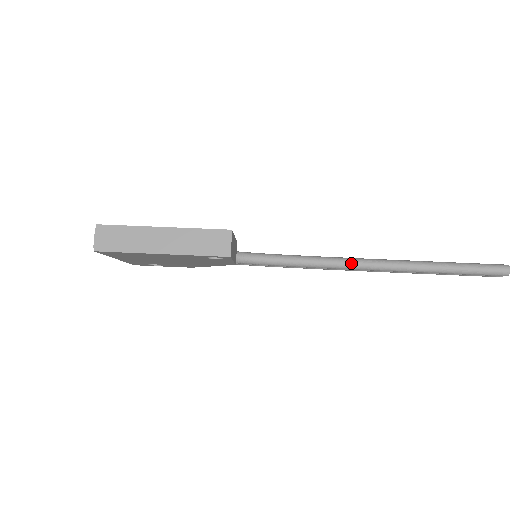
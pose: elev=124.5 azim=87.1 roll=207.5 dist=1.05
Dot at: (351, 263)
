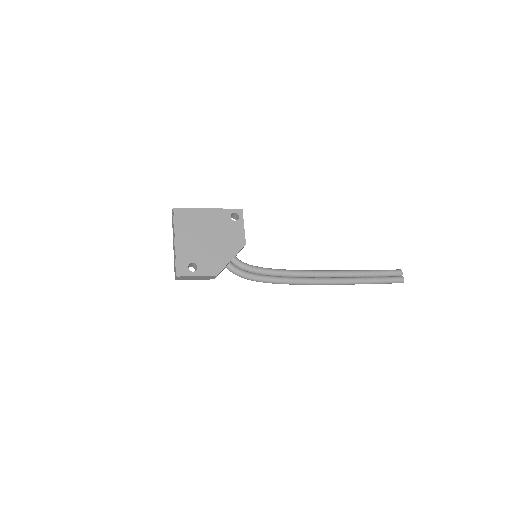
Dot at: (314, 270)
